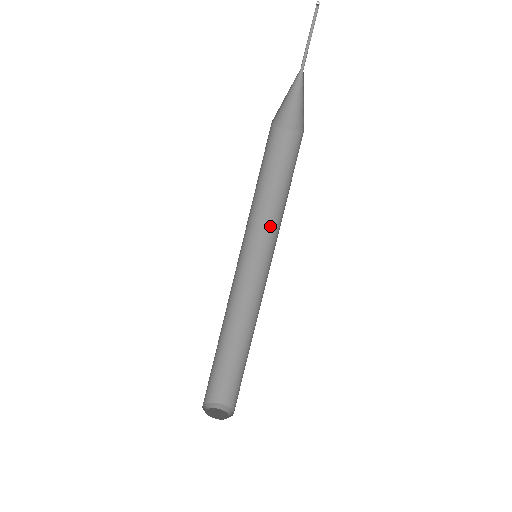
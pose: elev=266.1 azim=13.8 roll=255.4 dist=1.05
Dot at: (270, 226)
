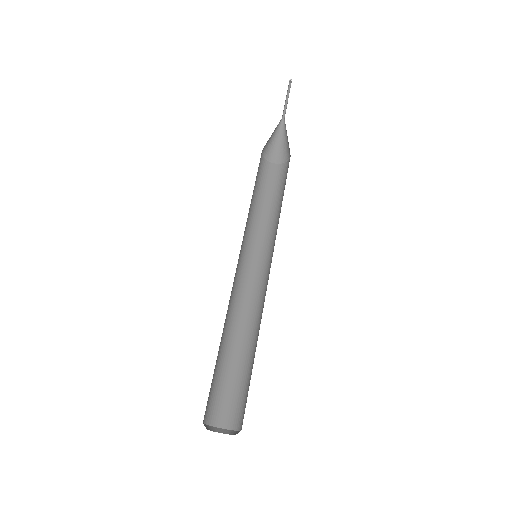
Dot at: (271, 236)
